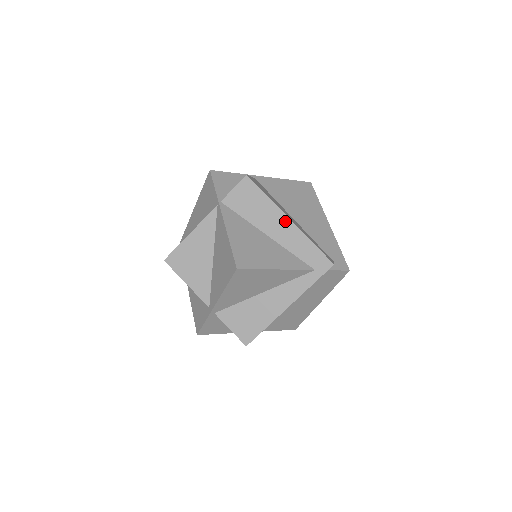
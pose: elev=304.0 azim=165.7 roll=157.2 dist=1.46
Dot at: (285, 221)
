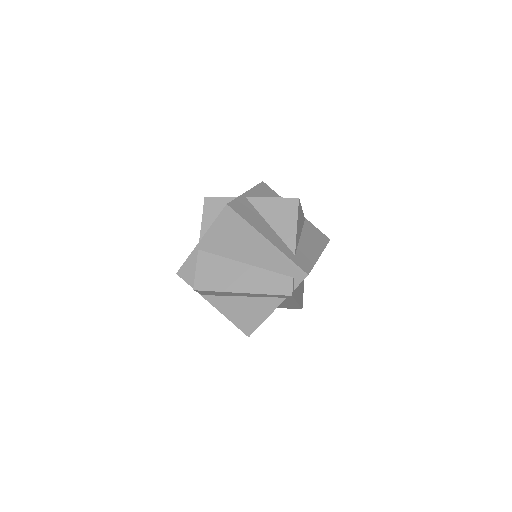
Dot at: occluded
